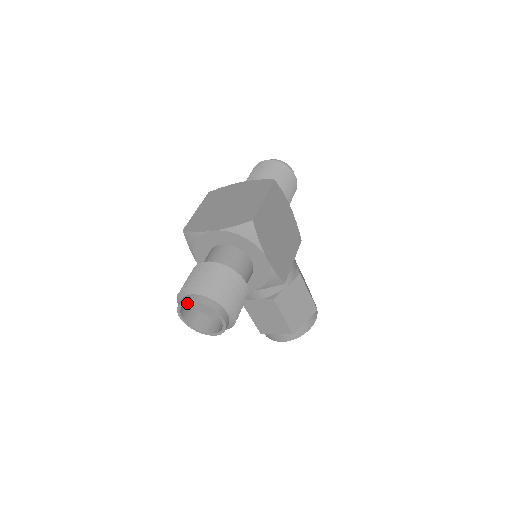
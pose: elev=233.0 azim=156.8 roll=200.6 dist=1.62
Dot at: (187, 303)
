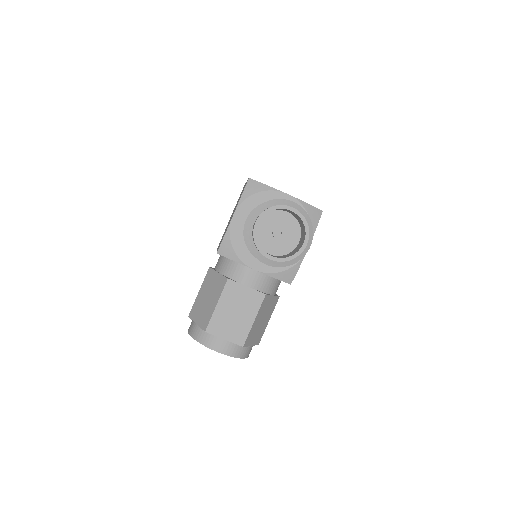
Dot at: (288, 209)
